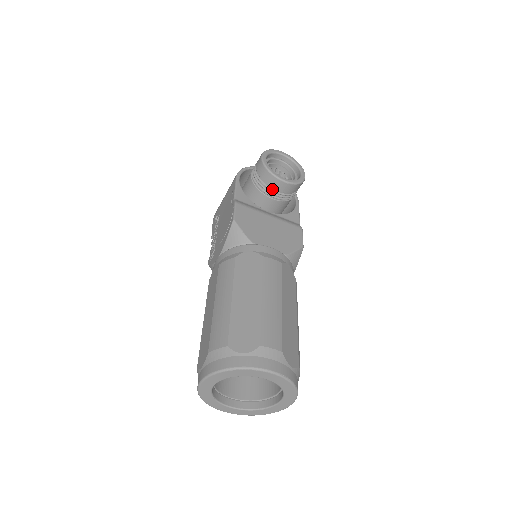
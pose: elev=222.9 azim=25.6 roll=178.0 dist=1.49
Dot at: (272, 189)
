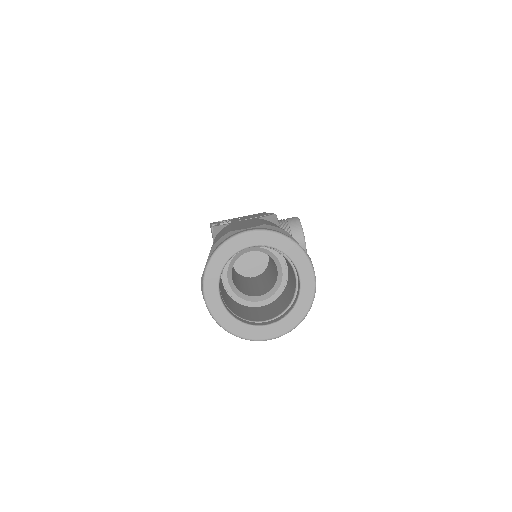
Dot at: occluded
